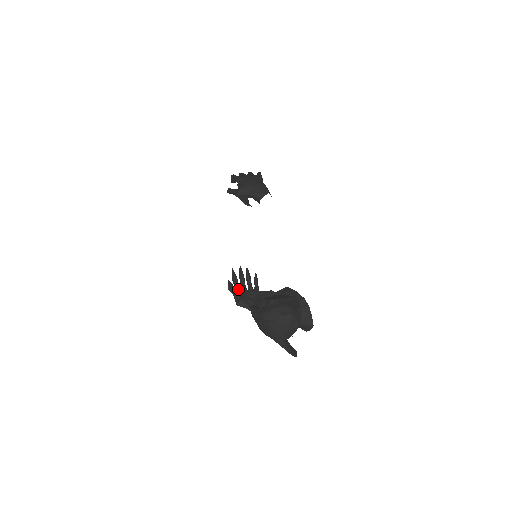
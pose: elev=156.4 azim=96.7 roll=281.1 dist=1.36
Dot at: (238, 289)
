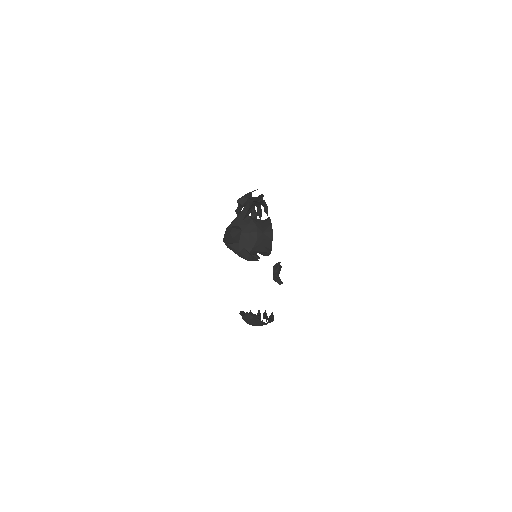
Dot at: occluded
